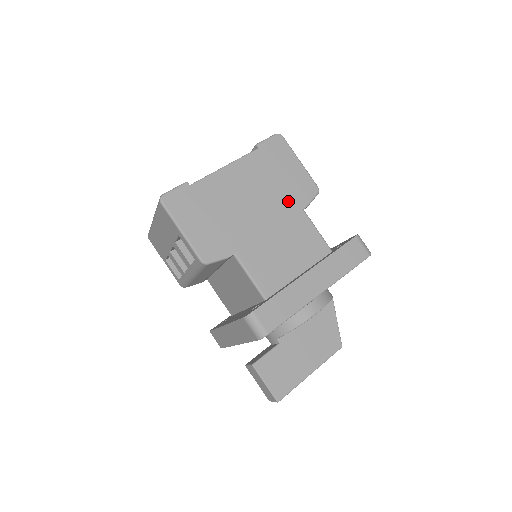
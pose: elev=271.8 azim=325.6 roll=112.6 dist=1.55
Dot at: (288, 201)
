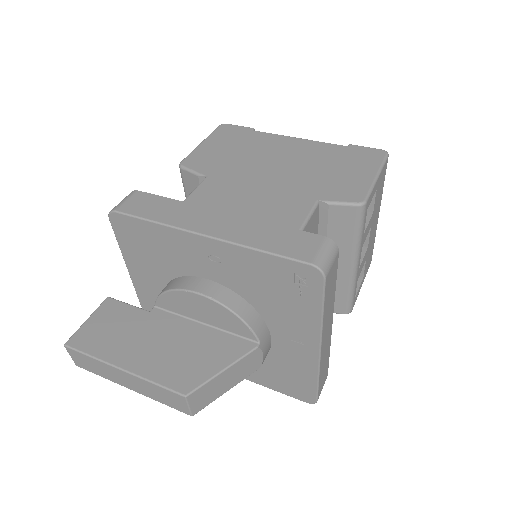
Dot at: (313, 186)
